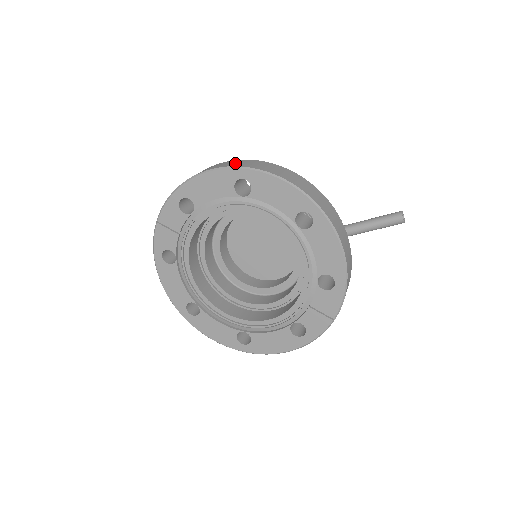
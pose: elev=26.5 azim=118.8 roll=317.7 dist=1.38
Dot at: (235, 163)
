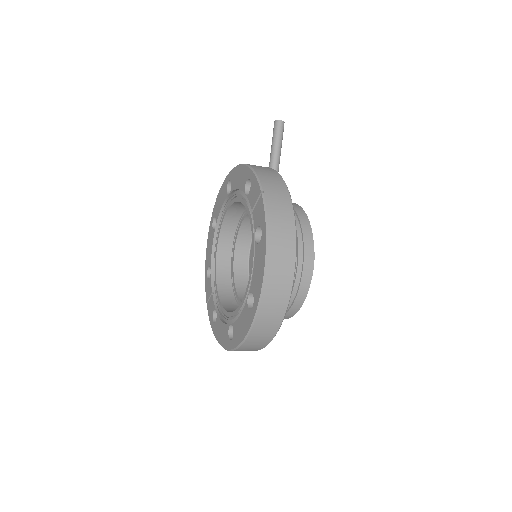
Dot at: occluded
